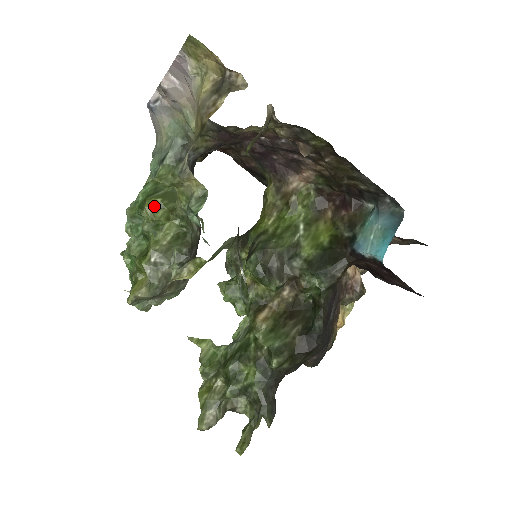
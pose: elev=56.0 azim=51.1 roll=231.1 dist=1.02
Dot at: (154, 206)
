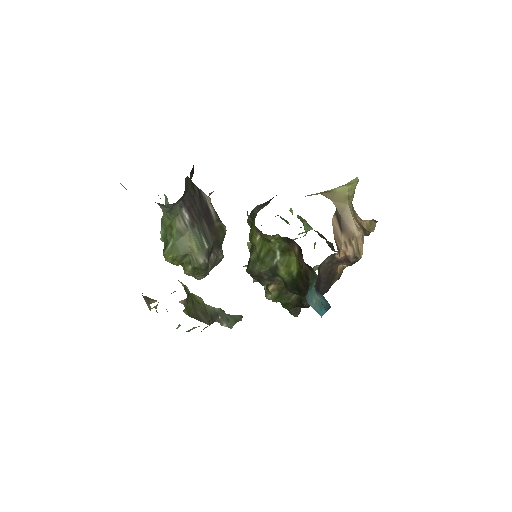
Dot at: (170, 260)
